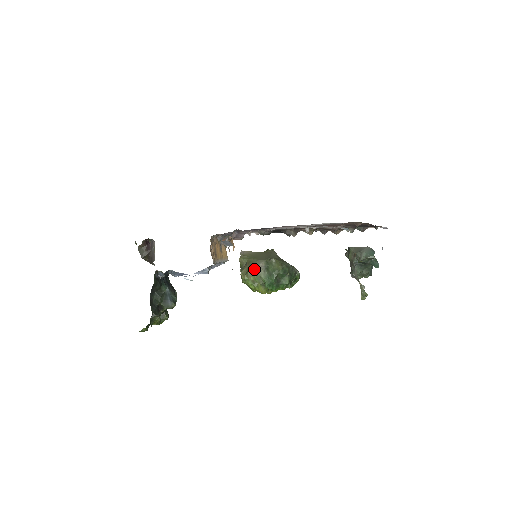
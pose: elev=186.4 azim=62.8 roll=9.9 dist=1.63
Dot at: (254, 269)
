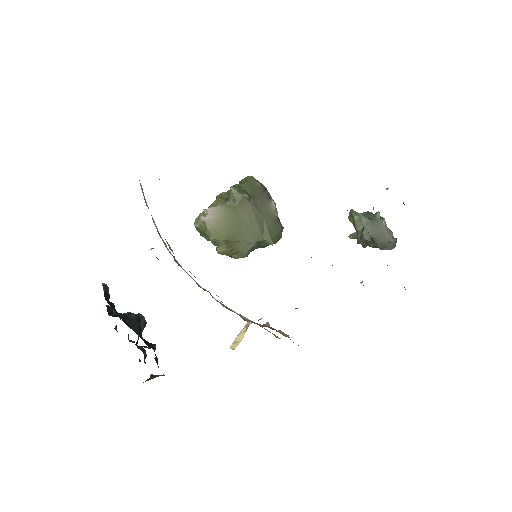
Dot at: (243, 254)
